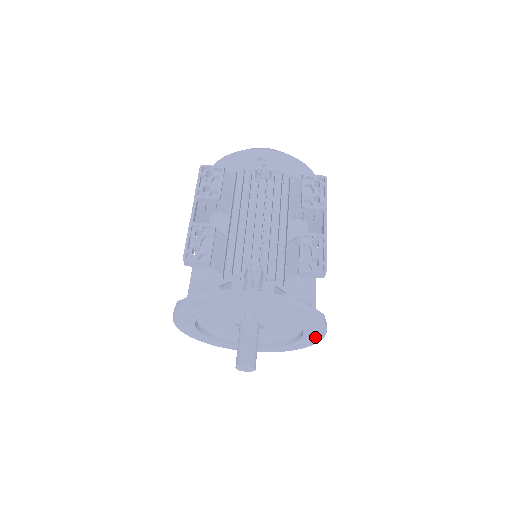
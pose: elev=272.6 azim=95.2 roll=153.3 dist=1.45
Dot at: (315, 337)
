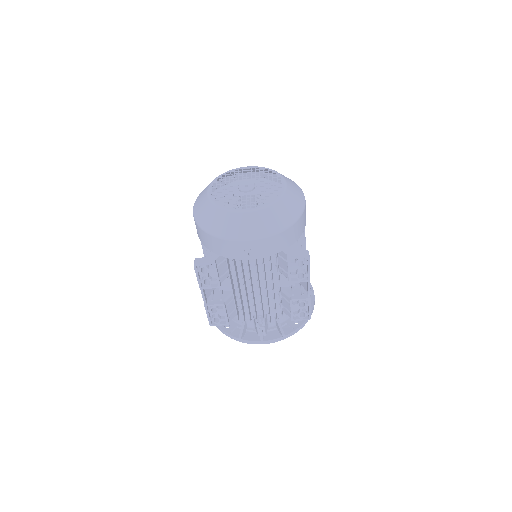
Dot at: occluded
